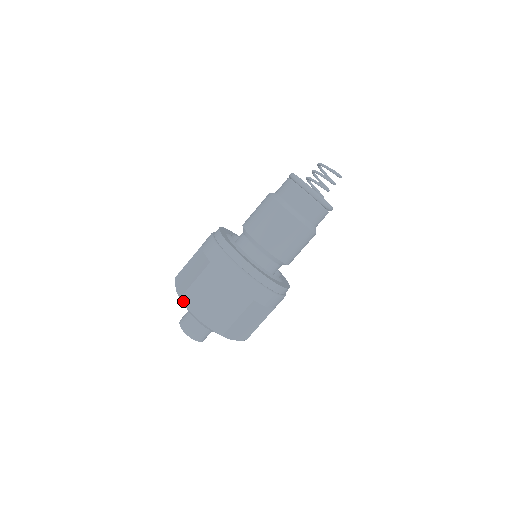
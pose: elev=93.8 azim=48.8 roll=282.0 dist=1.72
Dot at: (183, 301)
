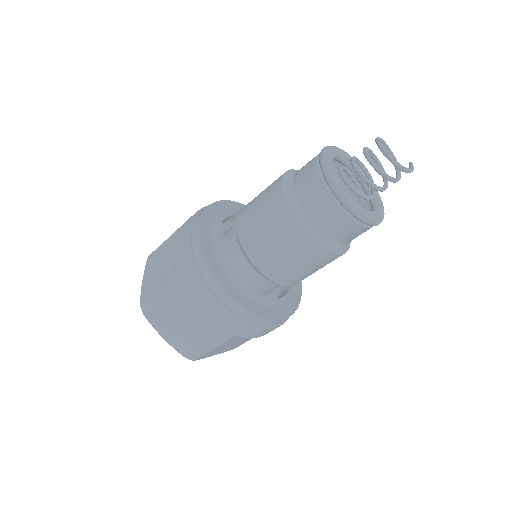
Dot at: (149, 256)
